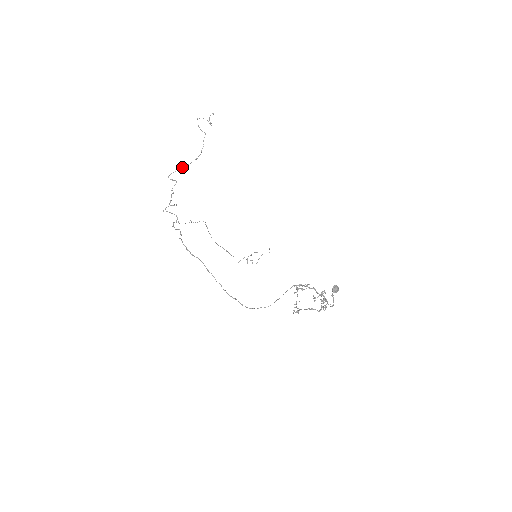
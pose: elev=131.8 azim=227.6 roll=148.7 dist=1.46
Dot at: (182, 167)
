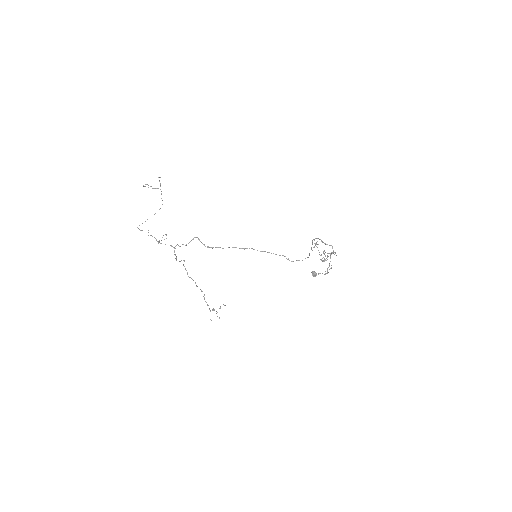
Dot at: occluded
